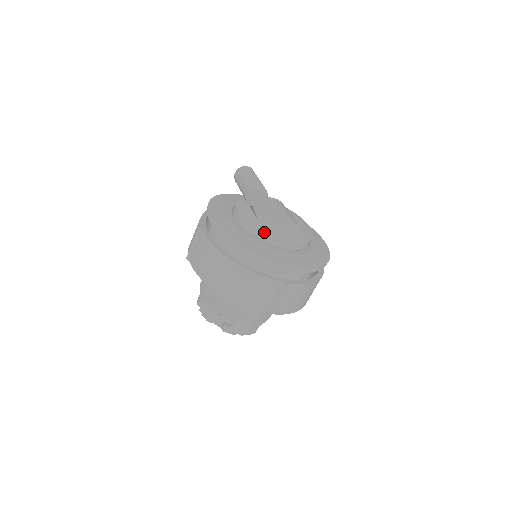
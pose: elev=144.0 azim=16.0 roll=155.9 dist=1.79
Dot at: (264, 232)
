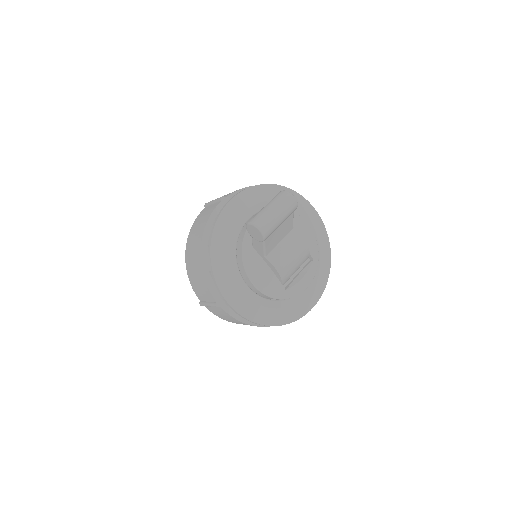
Dot at: (242, 258)
